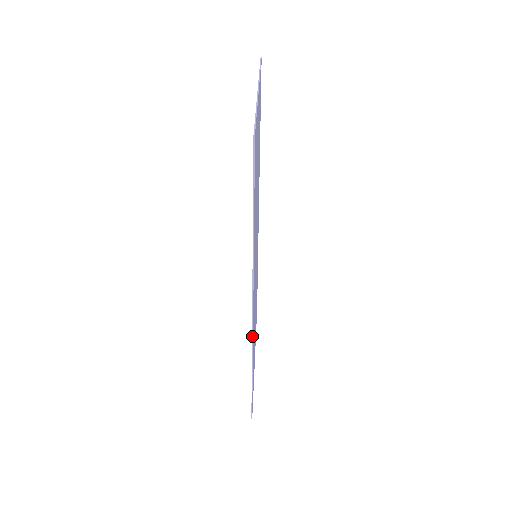
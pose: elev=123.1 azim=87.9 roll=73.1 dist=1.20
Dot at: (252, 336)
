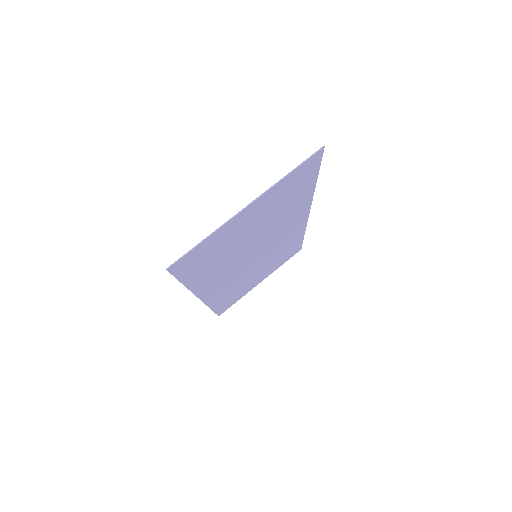
Dot at: (204, 303)
